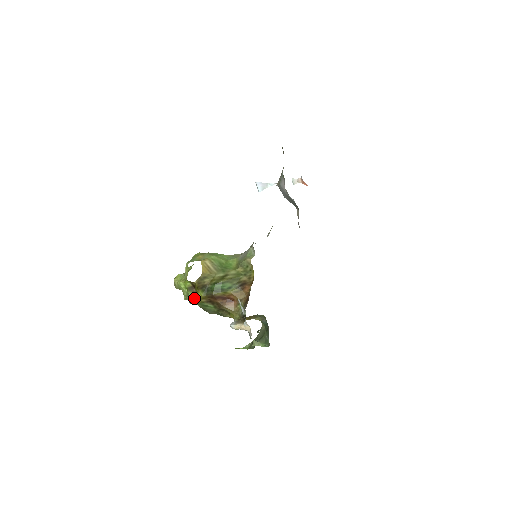
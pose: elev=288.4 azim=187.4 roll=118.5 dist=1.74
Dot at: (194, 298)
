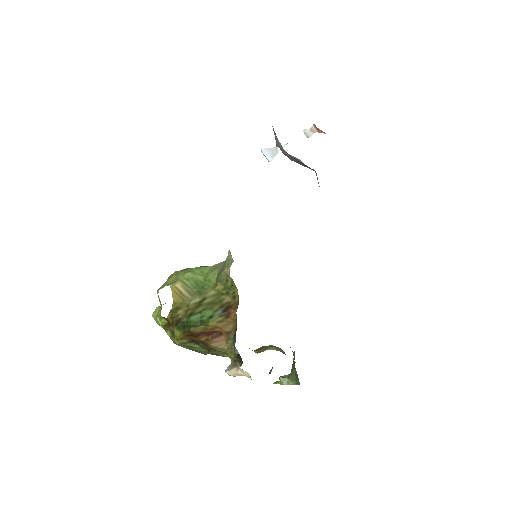
Dot at: (173, 339)
